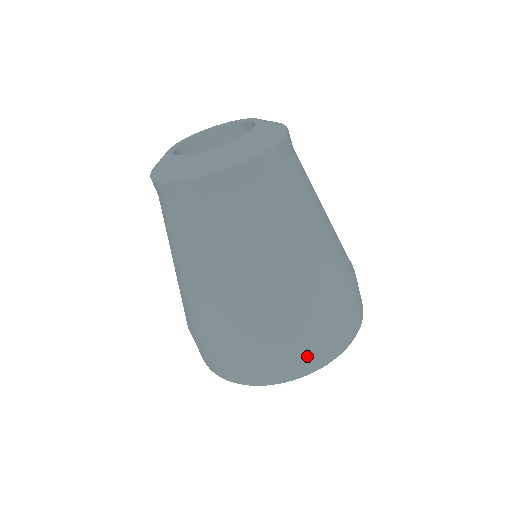
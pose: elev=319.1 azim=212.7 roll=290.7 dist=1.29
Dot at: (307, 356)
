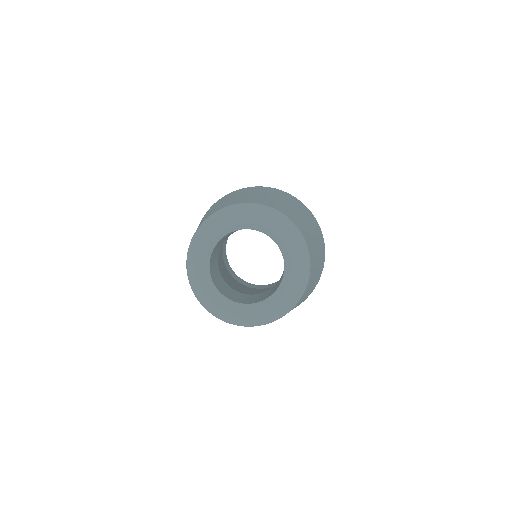
Dot at: occluded
